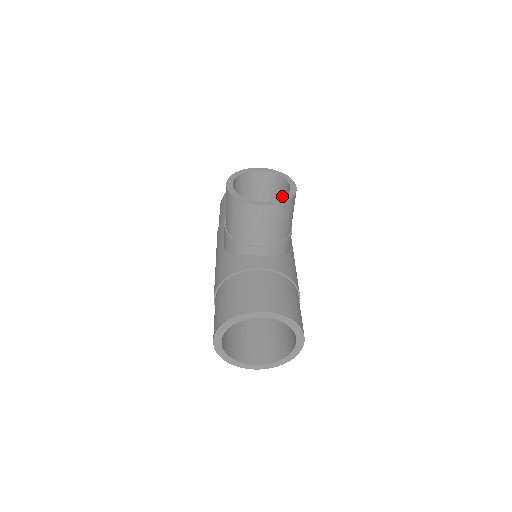
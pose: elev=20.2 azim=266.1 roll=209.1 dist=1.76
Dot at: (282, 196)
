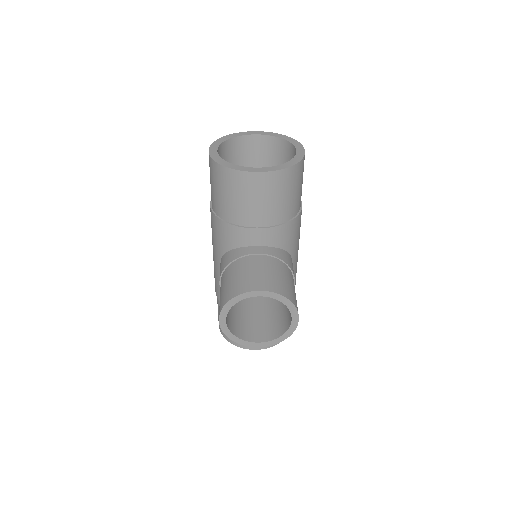
Dot at: occluded
